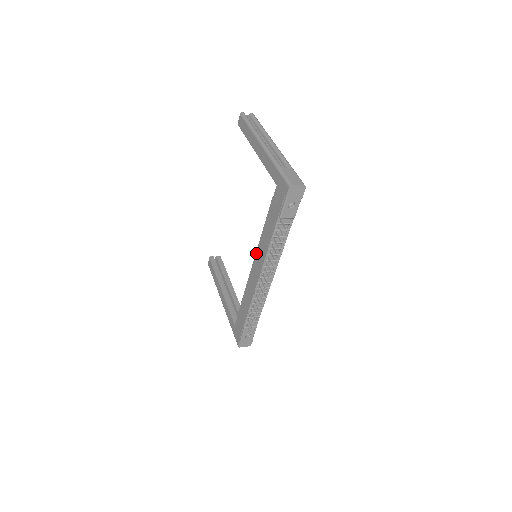
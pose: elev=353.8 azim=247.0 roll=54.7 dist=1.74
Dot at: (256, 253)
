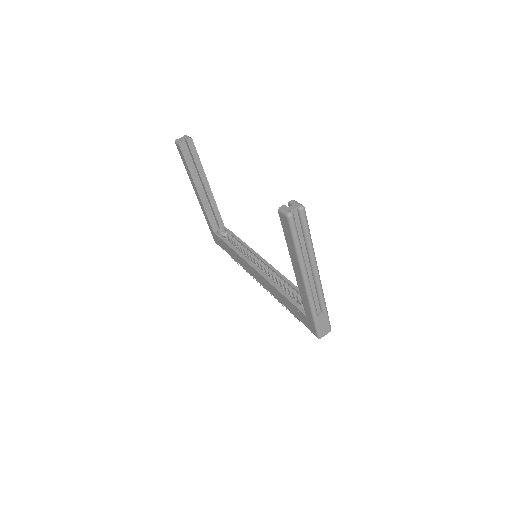
Dot at: (260, 275)
